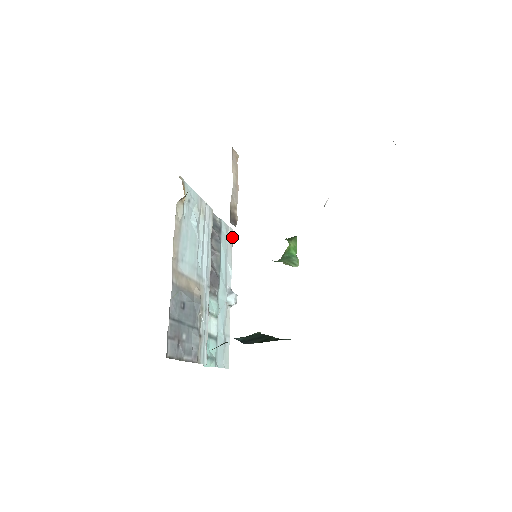
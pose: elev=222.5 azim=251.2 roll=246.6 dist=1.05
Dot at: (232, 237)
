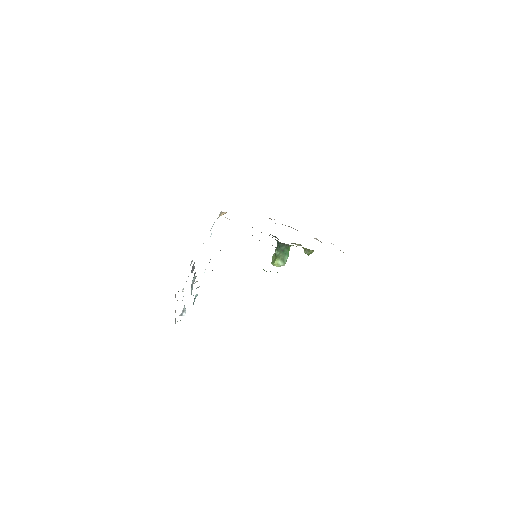
Dot at: occluded
